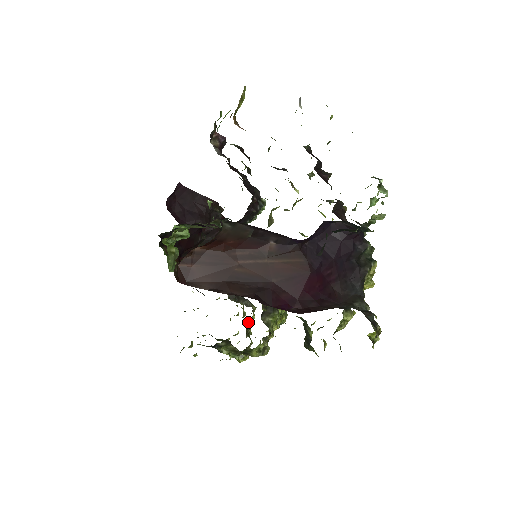
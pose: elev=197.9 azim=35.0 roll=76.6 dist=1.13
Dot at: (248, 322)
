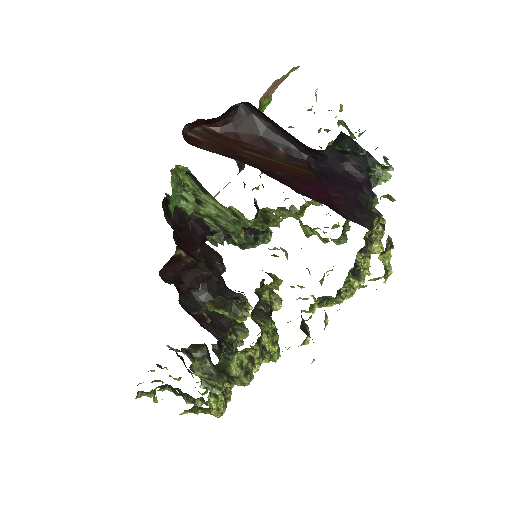
Dot at: occluded
